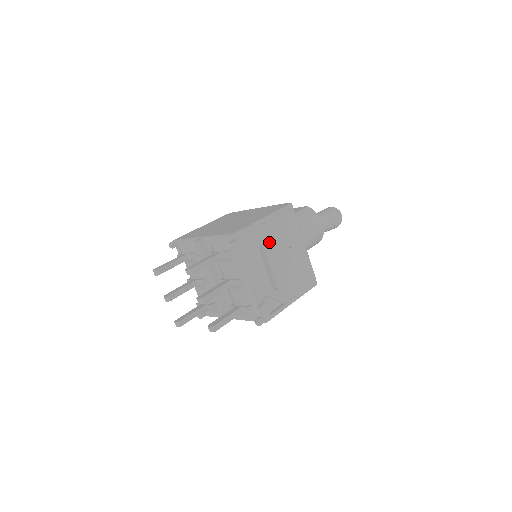
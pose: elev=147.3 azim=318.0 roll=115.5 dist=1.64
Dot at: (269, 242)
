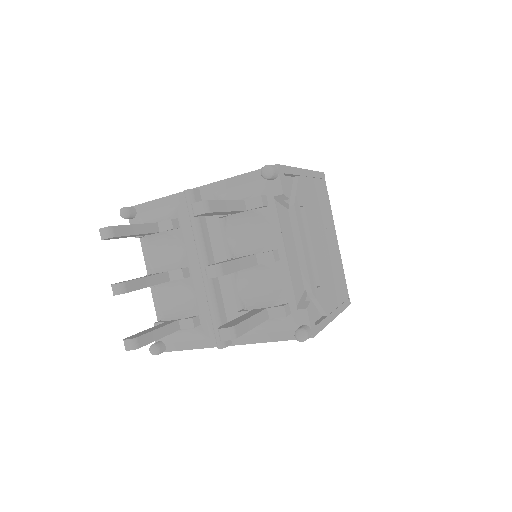
Dot at: (309, 208)
